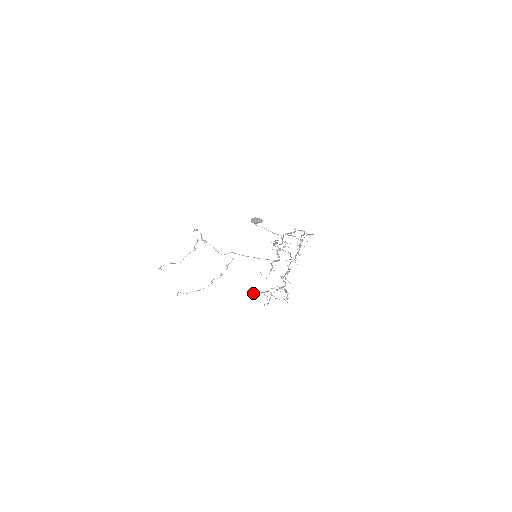
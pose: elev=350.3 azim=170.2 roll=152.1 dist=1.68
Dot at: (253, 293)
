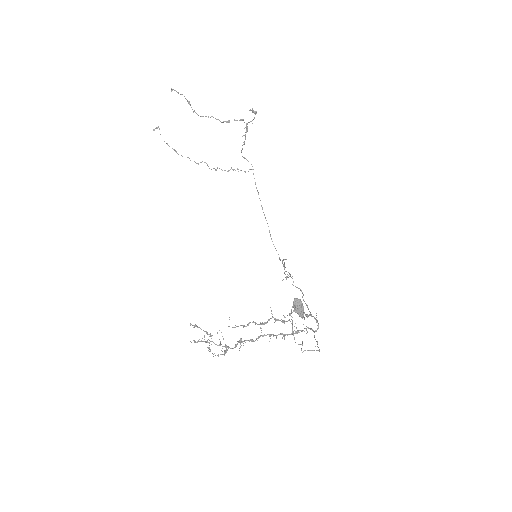
Dot at: occluded
